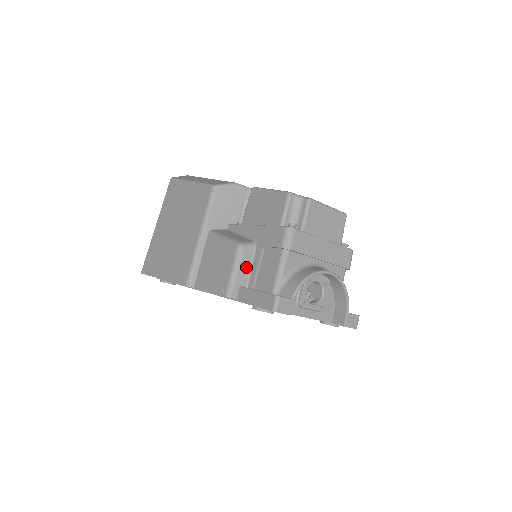
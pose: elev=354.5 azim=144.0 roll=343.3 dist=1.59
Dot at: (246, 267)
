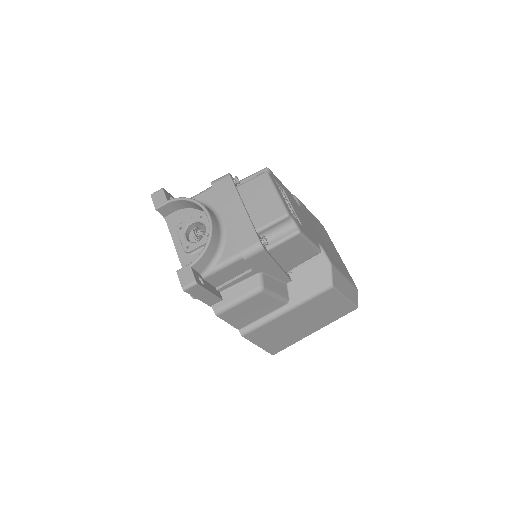
Dot at: occluded
